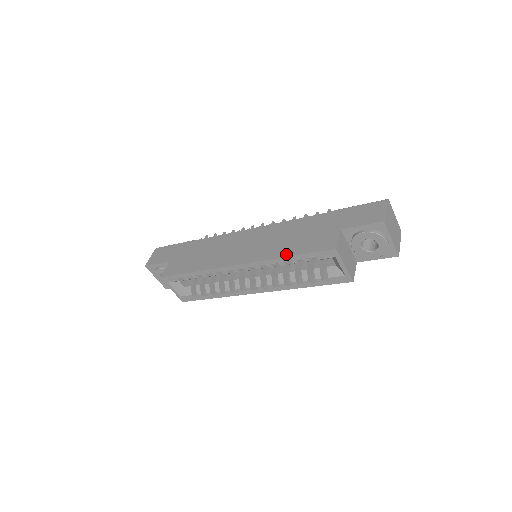
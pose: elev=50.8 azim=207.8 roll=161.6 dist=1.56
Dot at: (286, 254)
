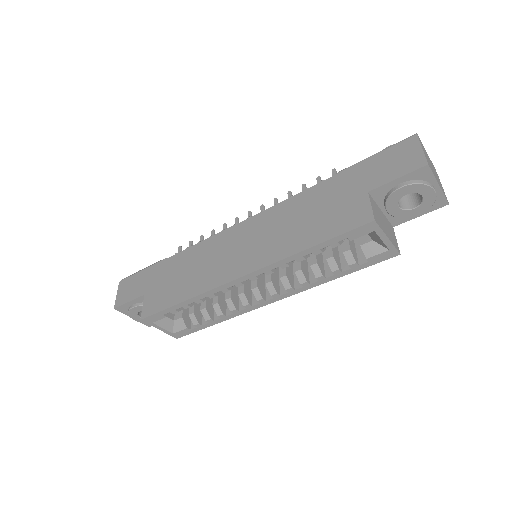
Dot at: (304, 245)
